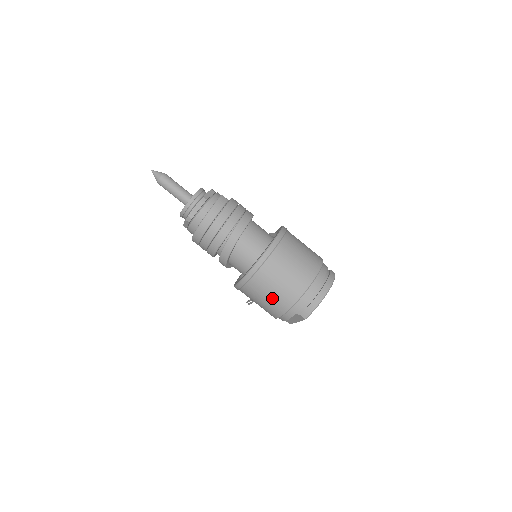
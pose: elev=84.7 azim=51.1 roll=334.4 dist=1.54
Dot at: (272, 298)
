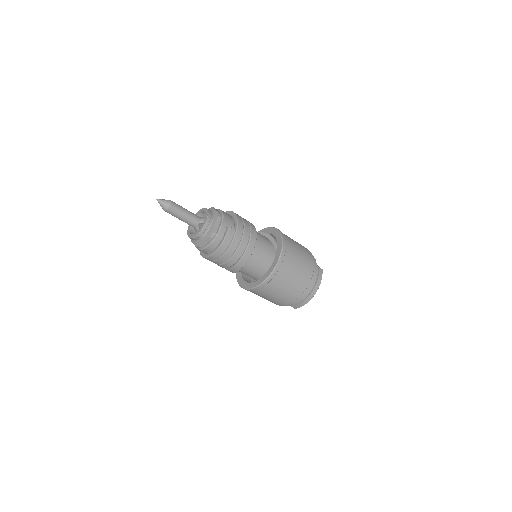
Dot at: (271, 300)
